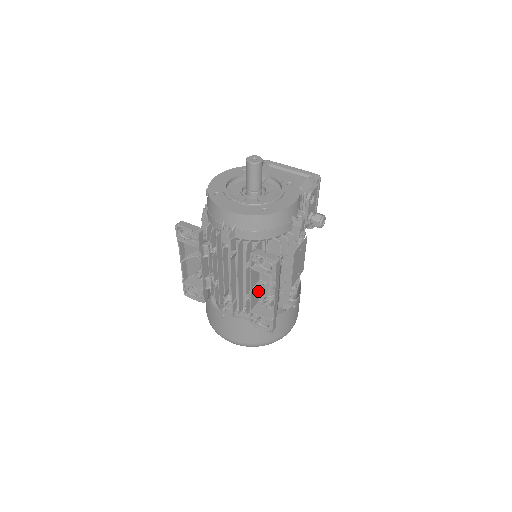
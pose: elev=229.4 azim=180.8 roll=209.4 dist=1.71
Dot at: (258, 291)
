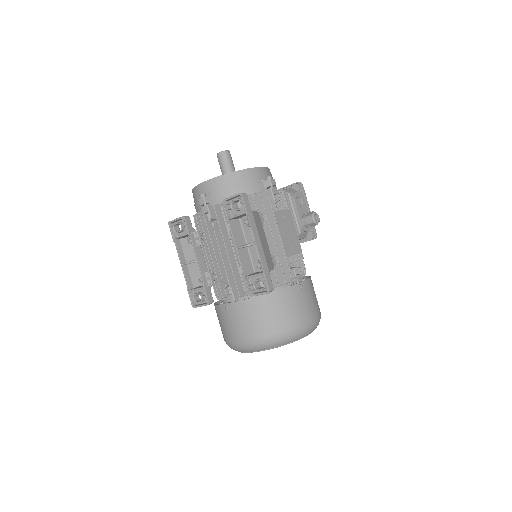
Dot at: (249, 259)
